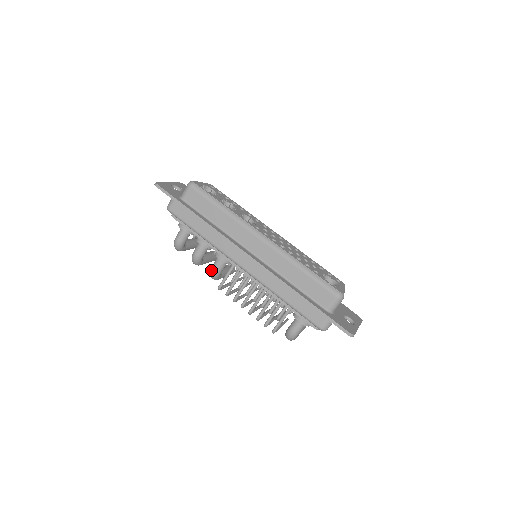
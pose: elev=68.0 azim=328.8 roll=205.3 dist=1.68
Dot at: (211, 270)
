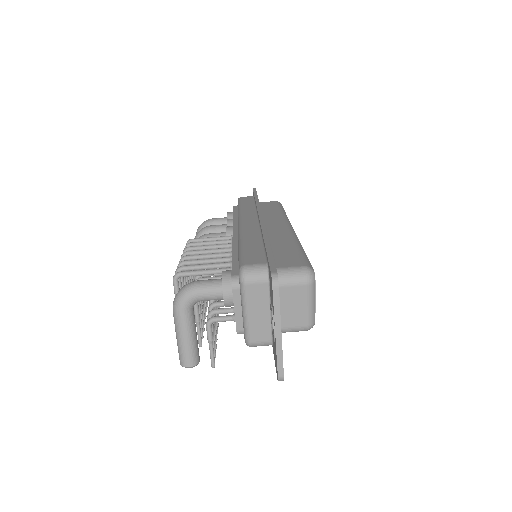
Dot at: (204, 234)
